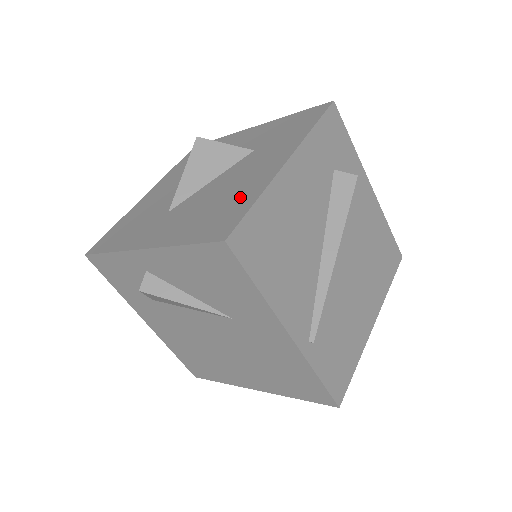
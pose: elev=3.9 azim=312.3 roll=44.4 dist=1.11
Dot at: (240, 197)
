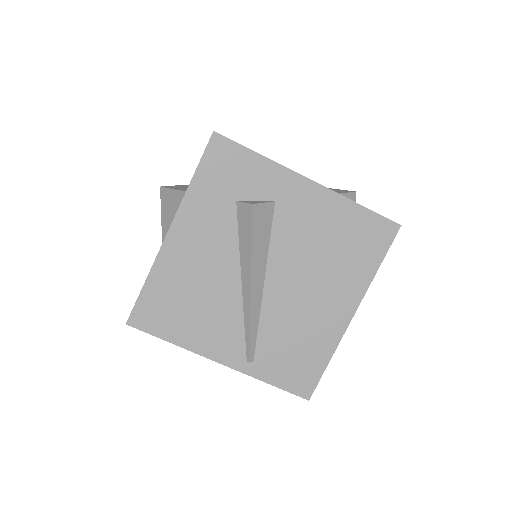
Dot at: occluded
